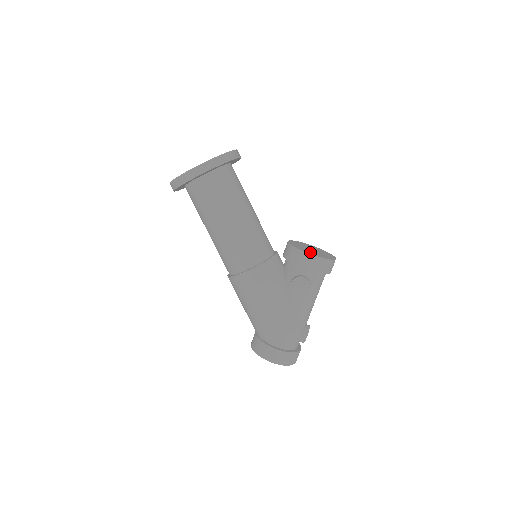
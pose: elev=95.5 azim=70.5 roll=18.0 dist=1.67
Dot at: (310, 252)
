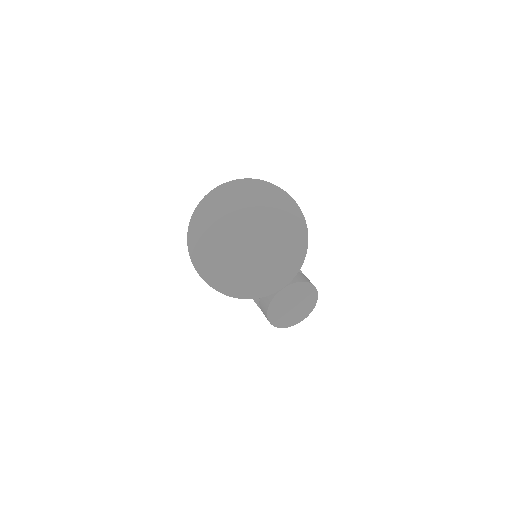
Dot at: (276, 316)
